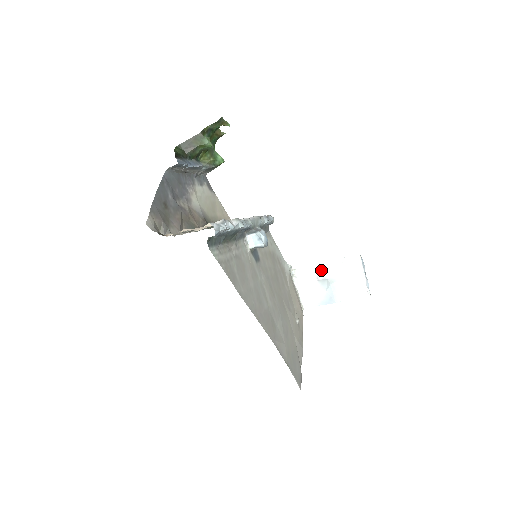
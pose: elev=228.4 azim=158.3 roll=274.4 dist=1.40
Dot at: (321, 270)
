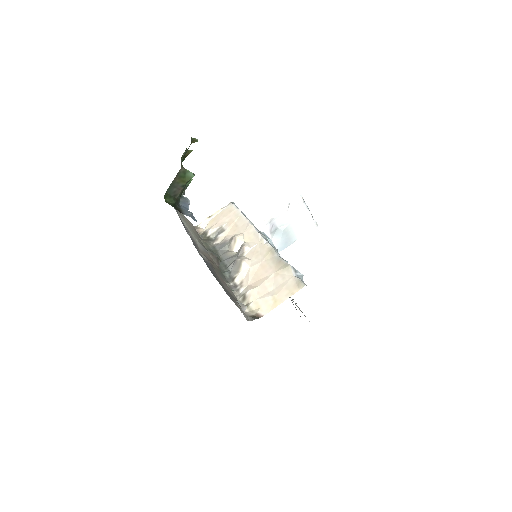
Dot at: (271, 223)
